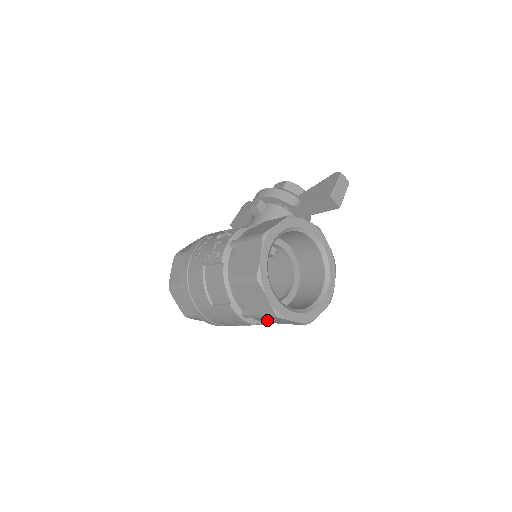
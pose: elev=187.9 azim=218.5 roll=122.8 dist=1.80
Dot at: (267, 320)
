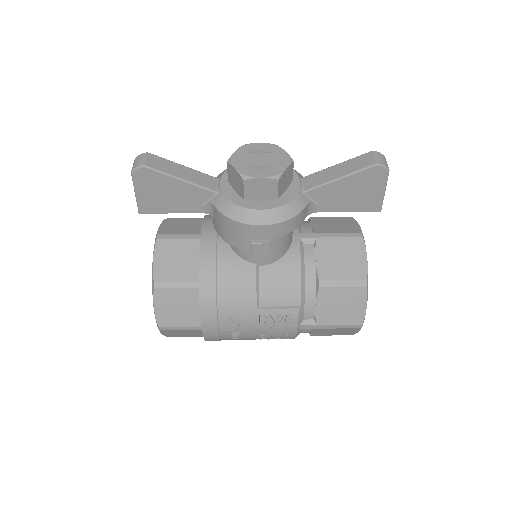
Dot at: occluded
